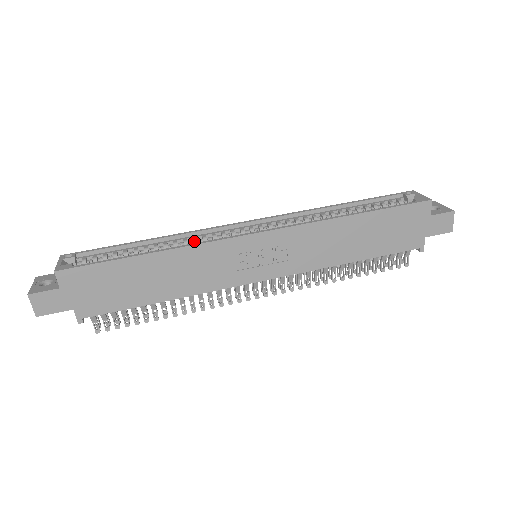
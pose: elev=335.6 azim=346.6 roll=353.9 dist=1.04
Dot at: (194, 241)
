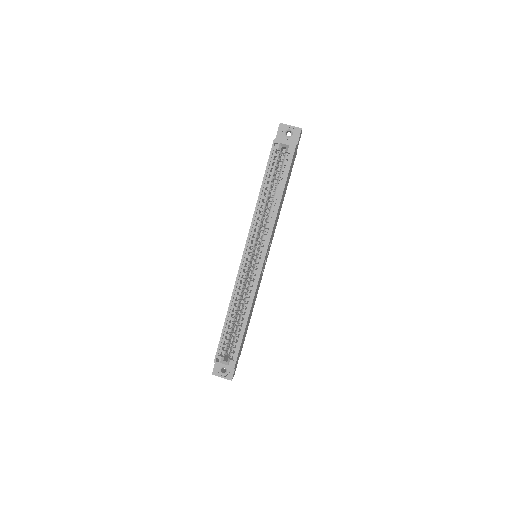
Dot at: (242, 292)
